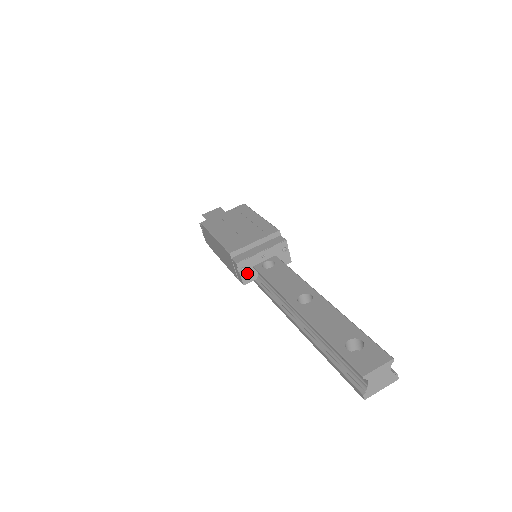
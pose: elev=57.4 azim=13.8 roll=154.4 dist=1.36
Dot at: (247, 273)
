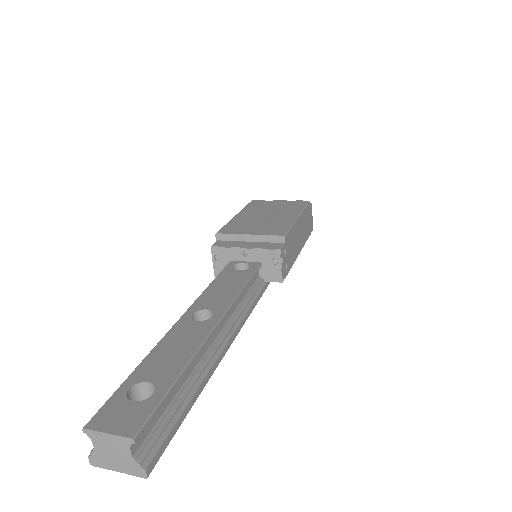
Dot at: (221, 265)
